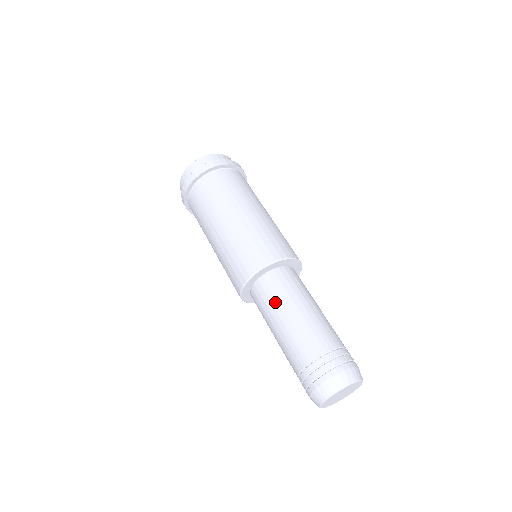
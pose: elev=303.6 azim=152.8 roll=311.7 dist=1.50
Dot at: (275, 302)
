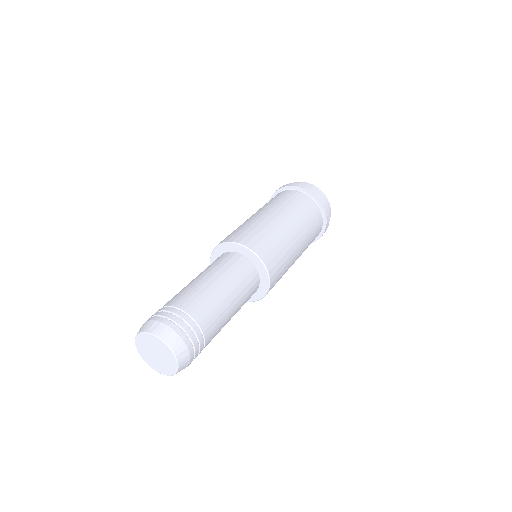
Dot at: occluded
